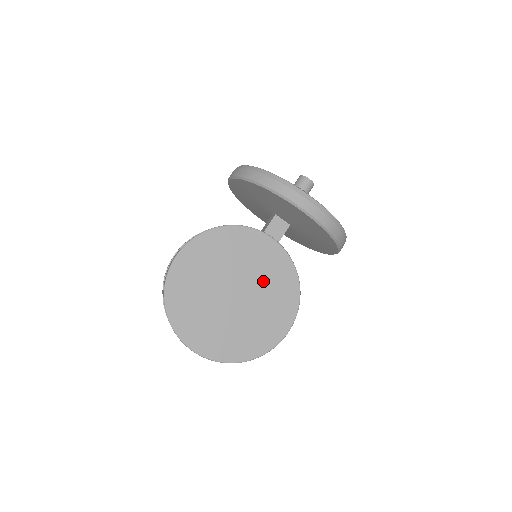
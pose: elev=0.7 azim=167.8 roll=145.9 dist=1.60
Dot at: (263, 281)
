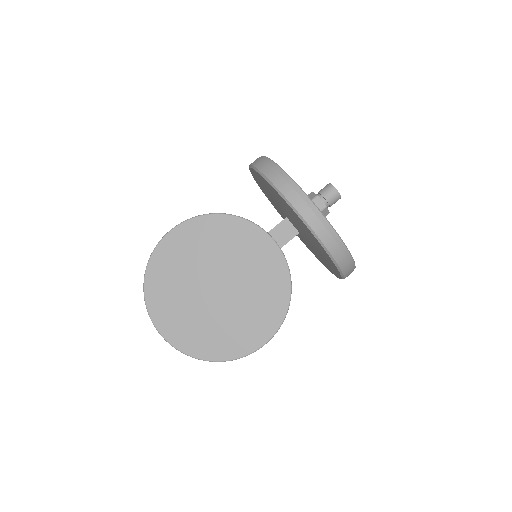
Dot at: (251, 283)
